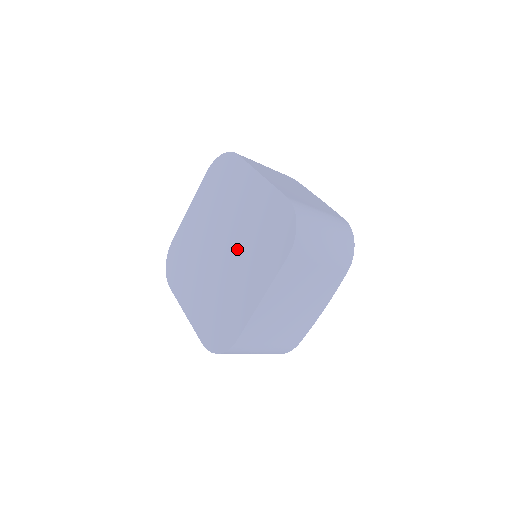
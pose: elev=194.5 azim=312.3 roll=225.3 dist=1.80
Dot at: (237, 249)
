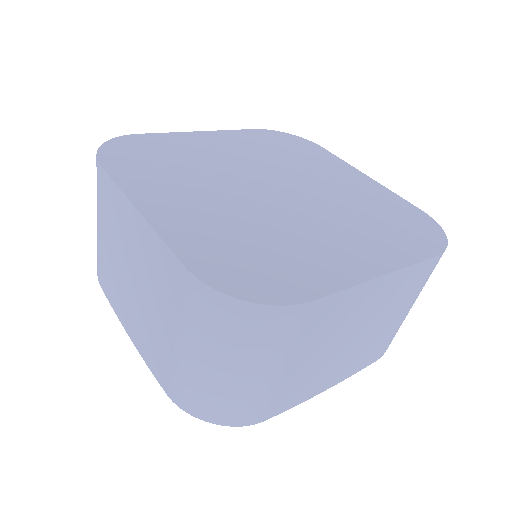
Dot at: (319, 206)
